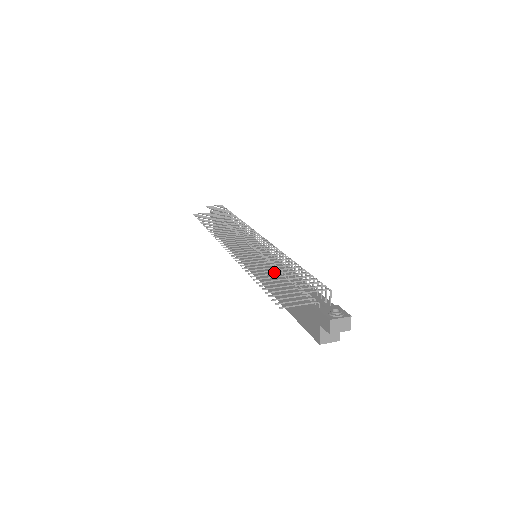
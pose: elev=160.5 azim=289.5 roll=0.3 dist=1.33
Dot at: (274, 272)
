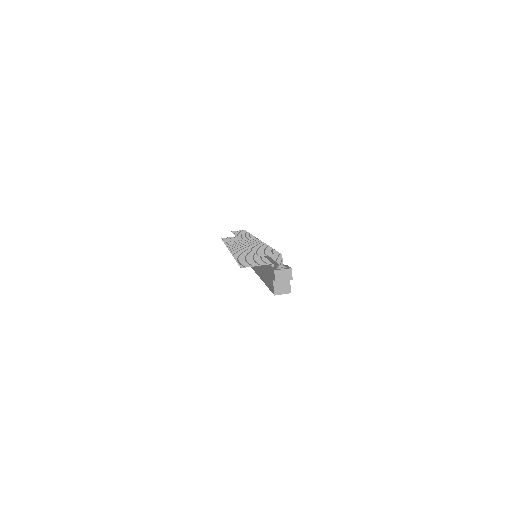
Dot at: occluded
